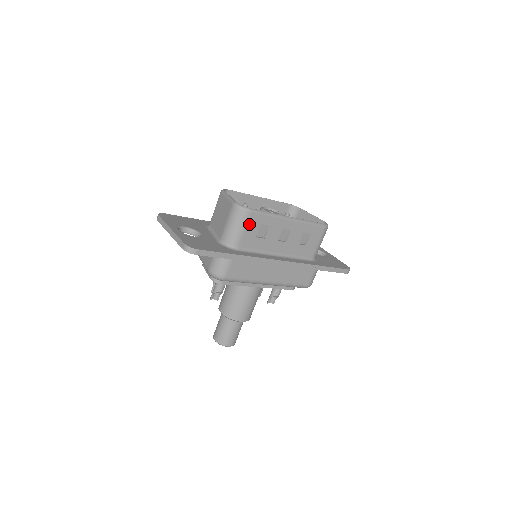
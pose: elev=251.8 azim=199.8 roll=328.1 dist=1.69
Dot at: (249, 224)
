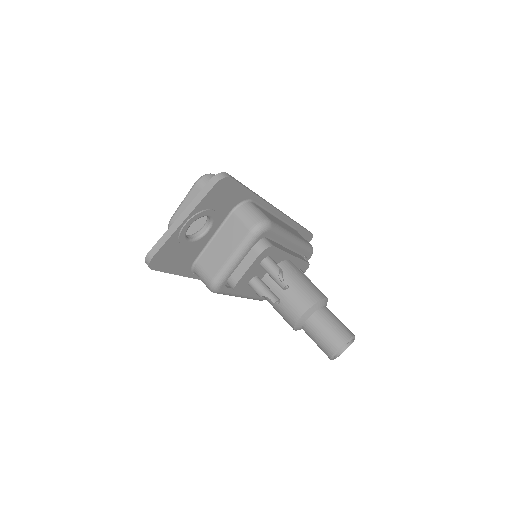
Dot at: occluded
